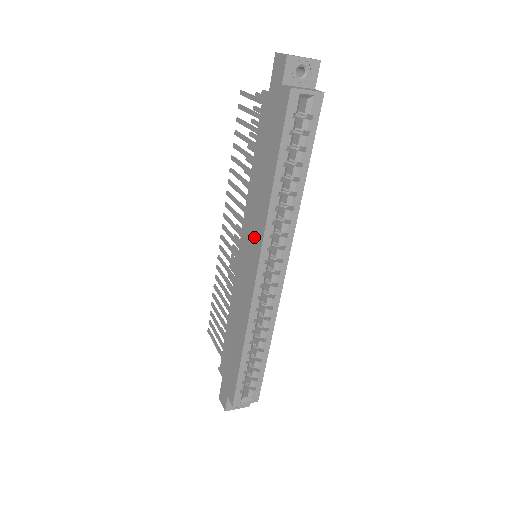
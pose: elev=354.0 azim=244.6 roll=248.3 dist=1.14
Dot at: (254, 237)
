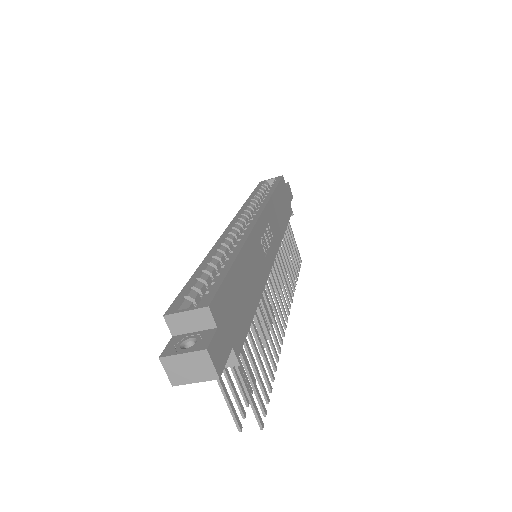
Dot at: occluded
